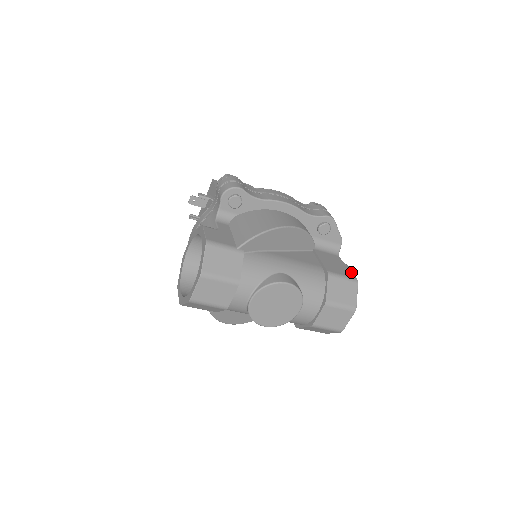
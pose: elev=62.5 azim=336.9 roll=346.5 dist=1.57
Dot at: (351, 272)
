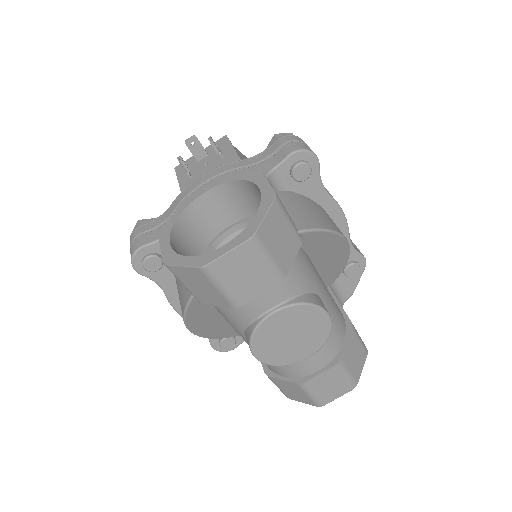
Dot at: occluded
